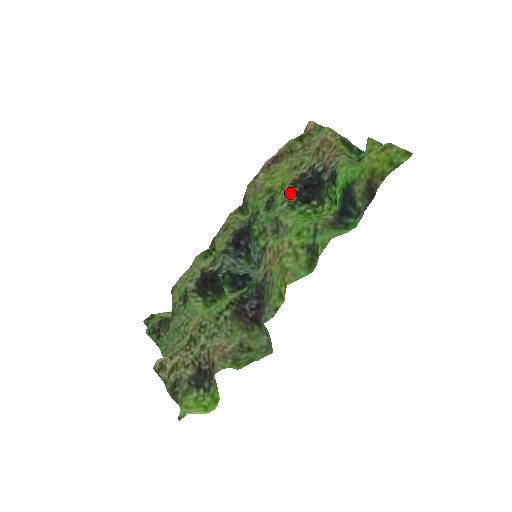
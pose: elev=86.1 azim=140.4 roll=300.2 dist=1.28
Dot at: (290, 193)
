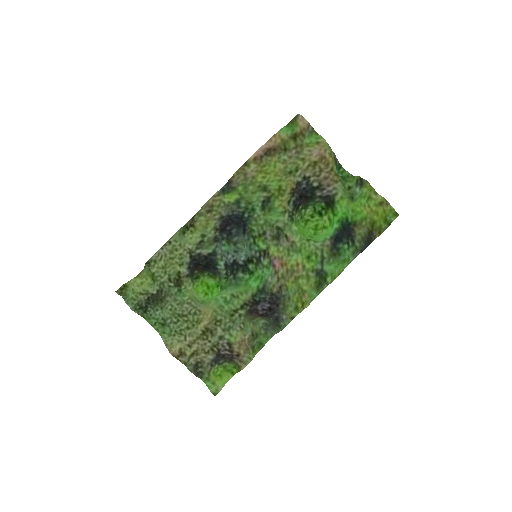
Dot at: (289, 202)
